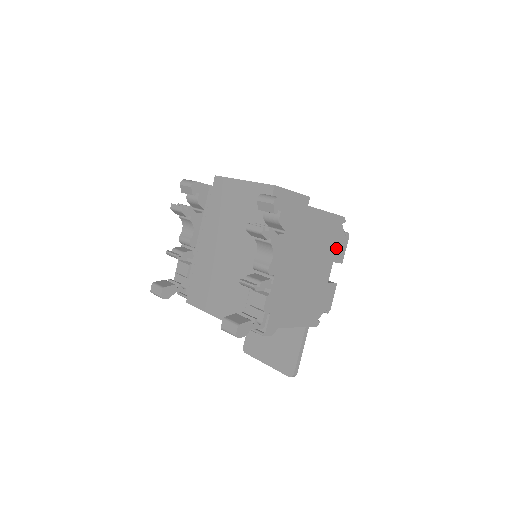
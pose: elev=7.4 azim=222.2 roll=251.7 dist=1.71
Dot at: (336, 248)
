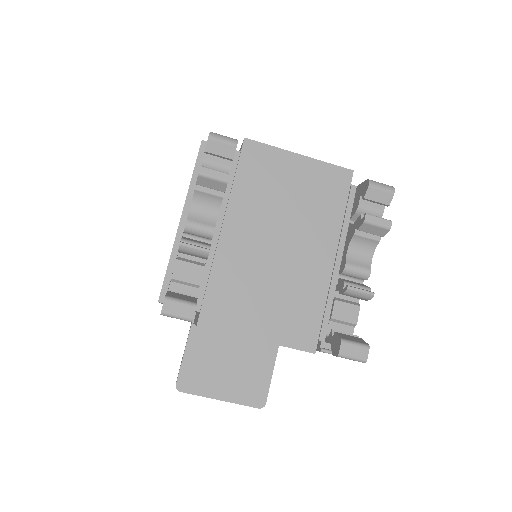
Dot at: occluded
